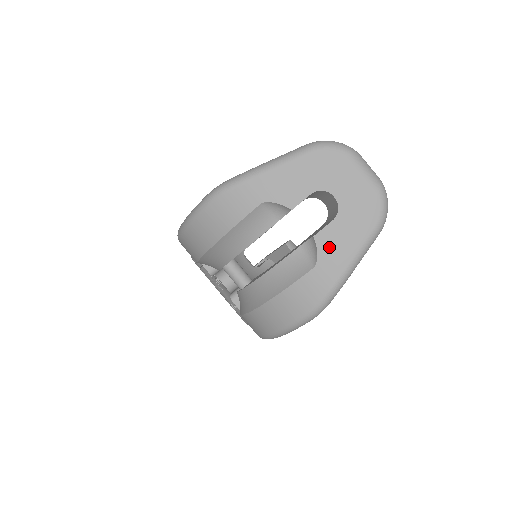
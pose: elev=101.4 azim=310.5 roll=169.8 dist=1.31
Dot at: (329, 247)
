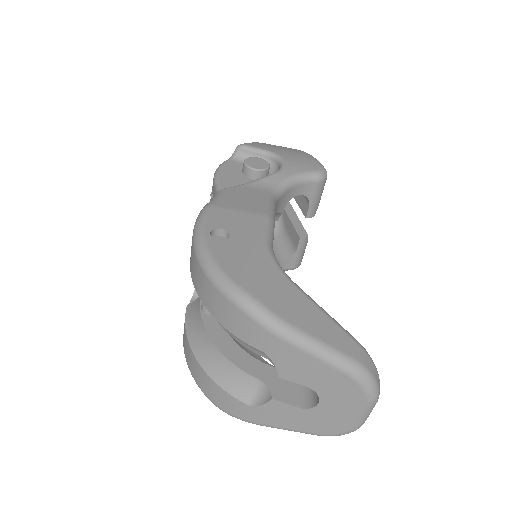
Dot at: (274, 411)
